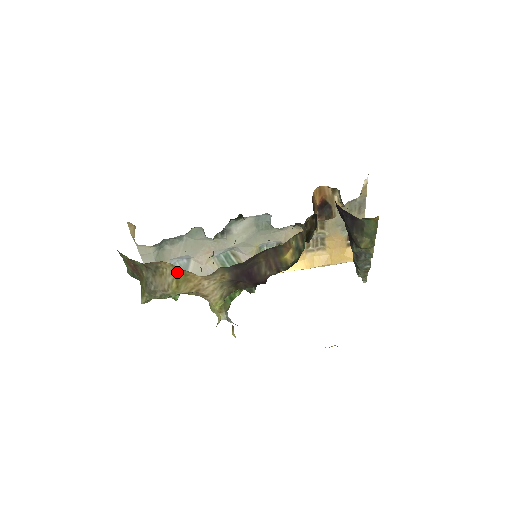
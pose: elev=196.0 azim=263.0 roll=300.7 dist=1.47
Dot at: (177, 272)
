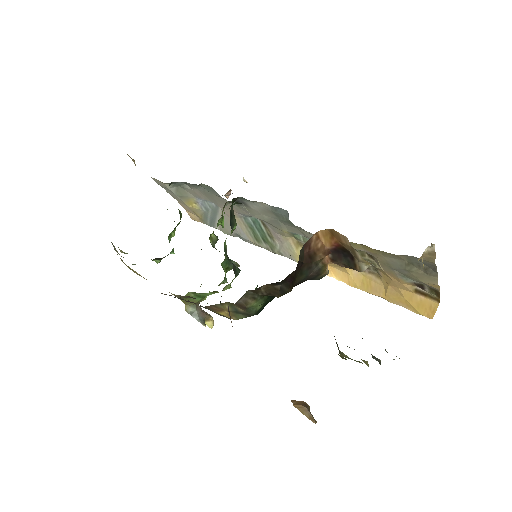
Dot at: occluded
